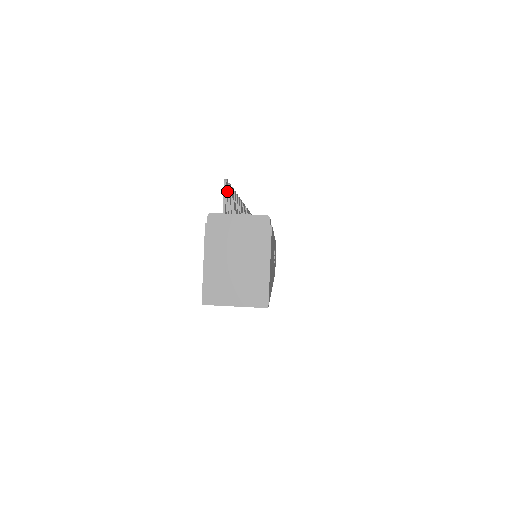
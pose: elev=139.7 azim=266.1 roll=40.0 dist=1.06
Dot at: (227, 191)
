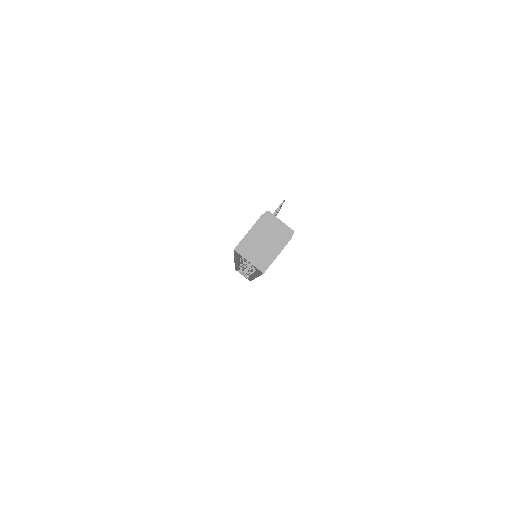
Dot at: occluded
